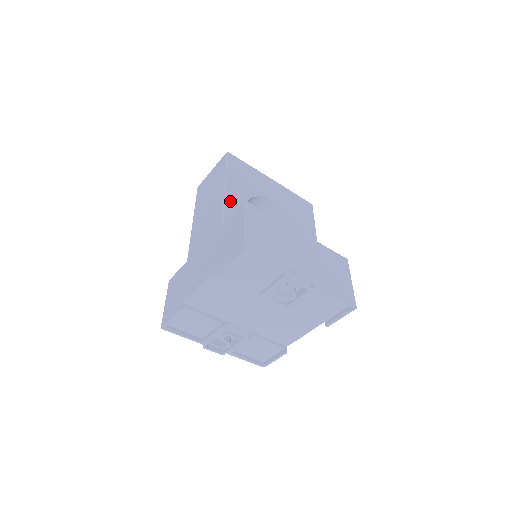
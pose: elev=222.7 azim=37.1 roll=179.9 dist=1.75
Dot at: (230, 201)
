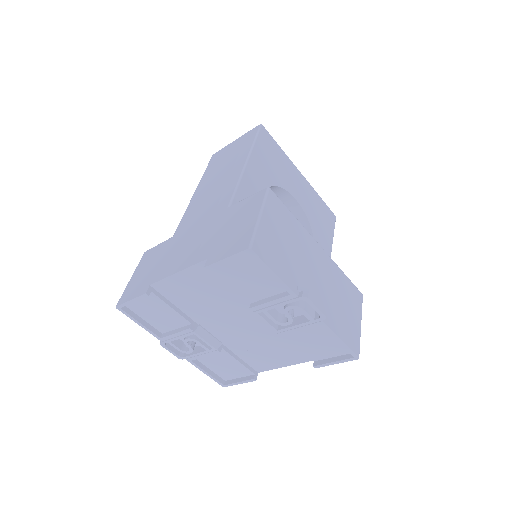
Dot at: (247, 182)
